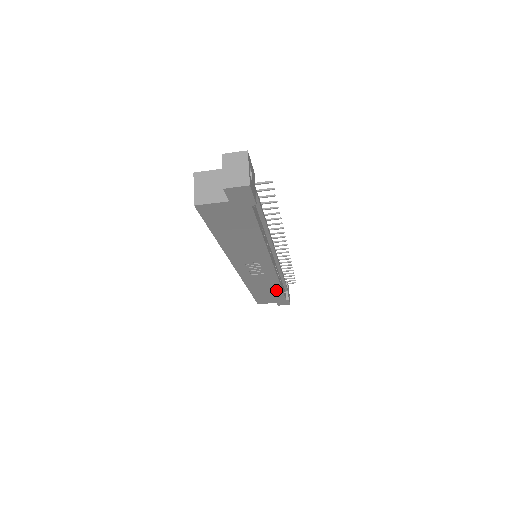
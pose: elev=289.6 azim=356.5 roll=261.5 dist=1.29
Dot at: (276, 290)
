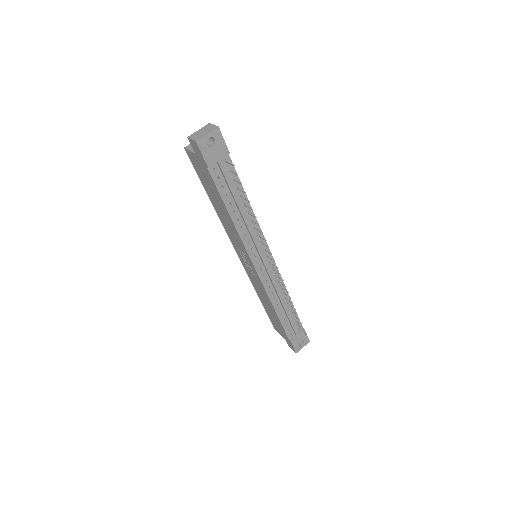
Dot at: (275, 314)
